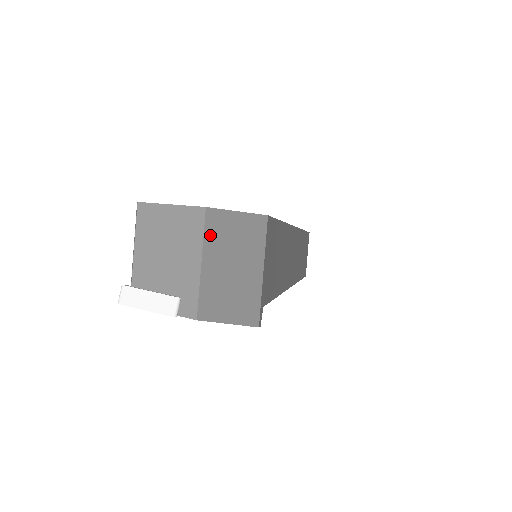
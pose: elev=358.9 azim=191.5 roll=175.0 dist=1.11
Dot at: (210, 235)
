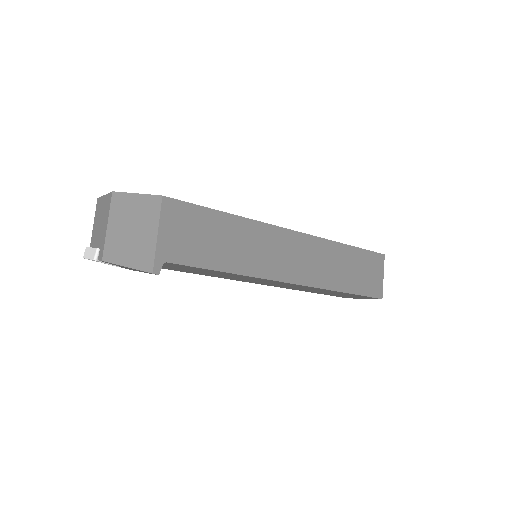
Dot at: (115, 208)
